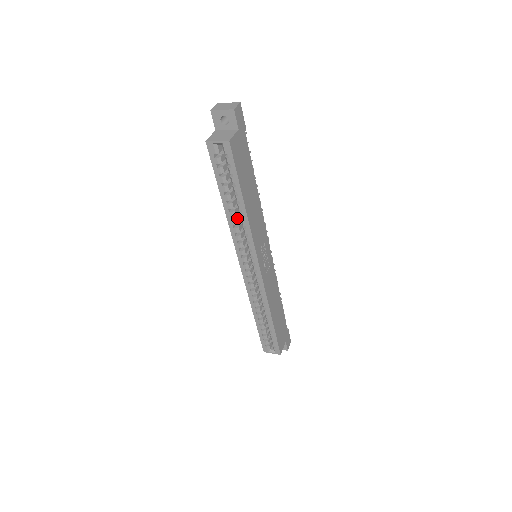
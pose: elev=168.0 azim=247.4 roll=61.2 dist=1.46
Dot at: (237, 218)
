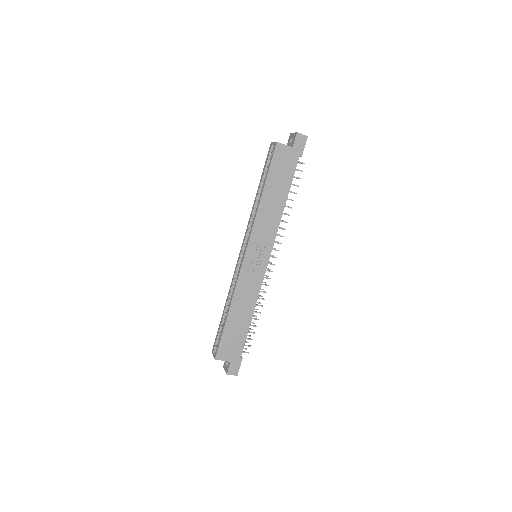
Dot at: occluded
